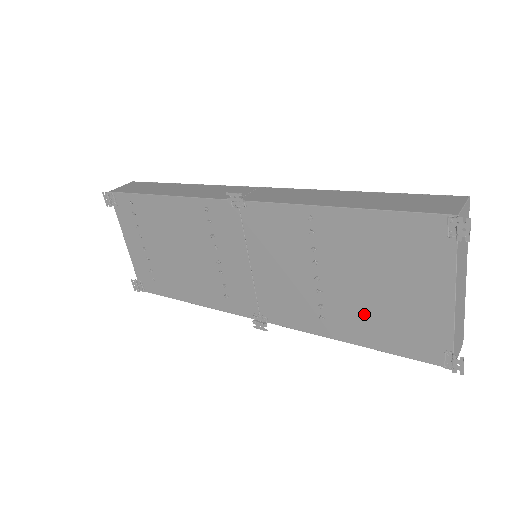
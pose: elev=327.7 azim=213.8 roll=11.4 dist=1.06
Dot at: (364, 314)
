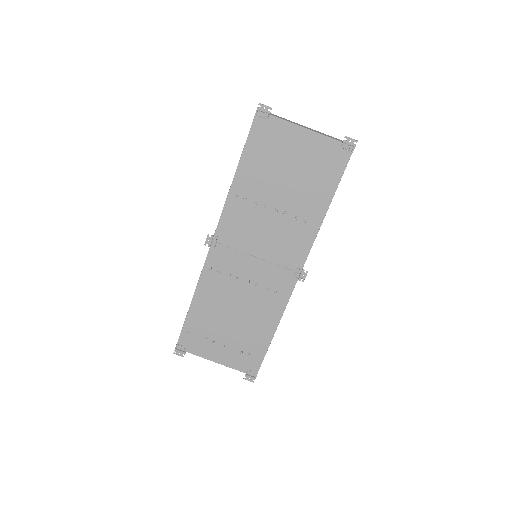
Dot at: (307, 190)
